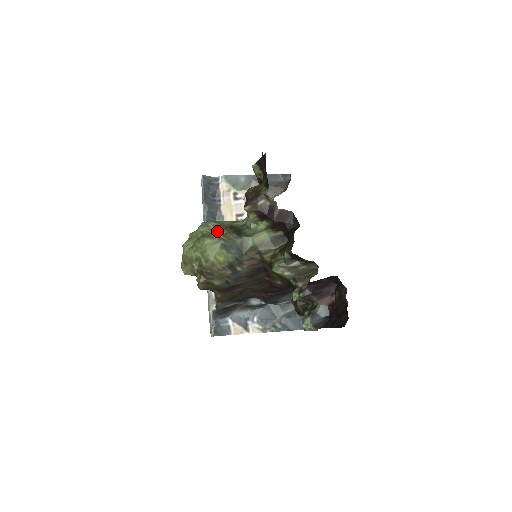
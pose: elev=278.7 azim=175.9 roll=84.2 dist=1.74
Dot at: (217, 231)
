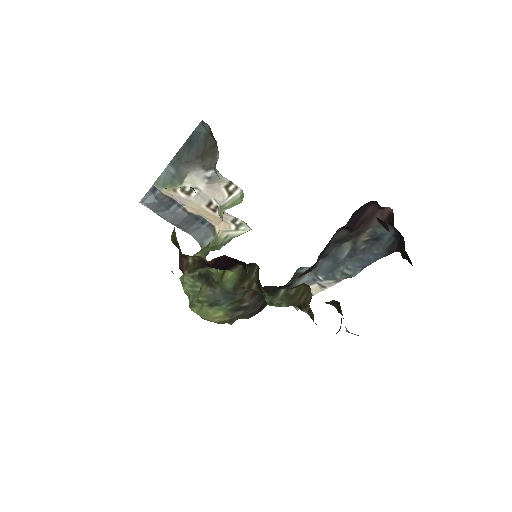
Dot at: (195, 285)
